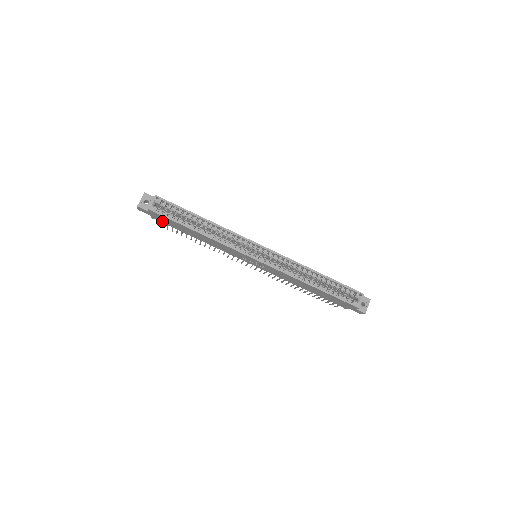
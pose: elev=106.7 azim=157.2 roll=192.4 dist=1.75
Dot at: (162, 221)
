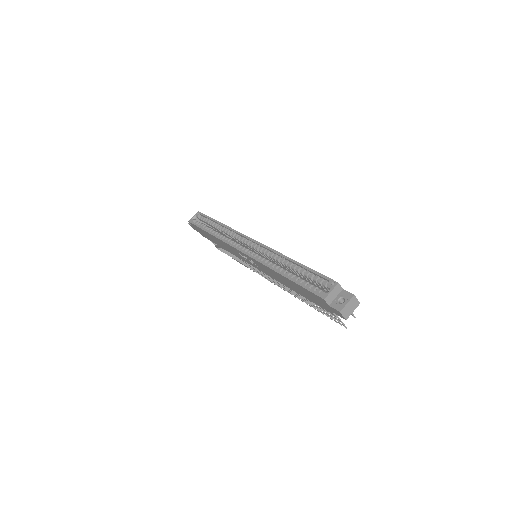
Dot at: (205, 236)
